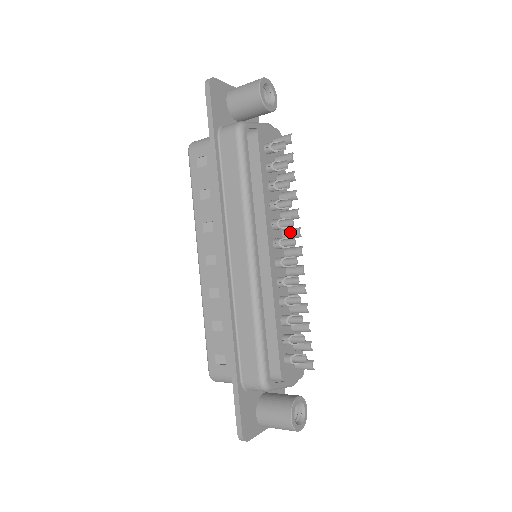
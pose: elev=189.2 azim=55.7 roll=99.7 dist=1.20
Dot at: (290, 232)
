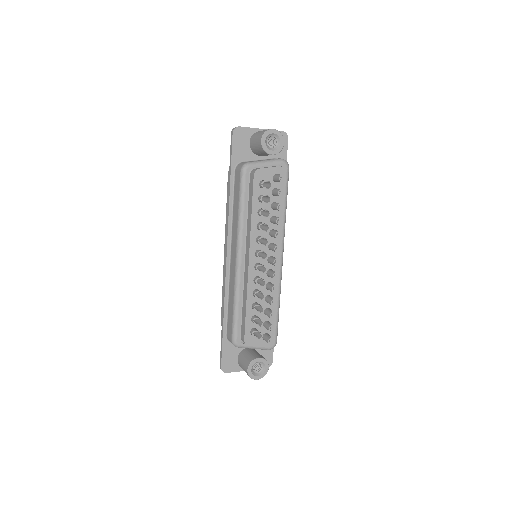
Dot at: (271, 247)
